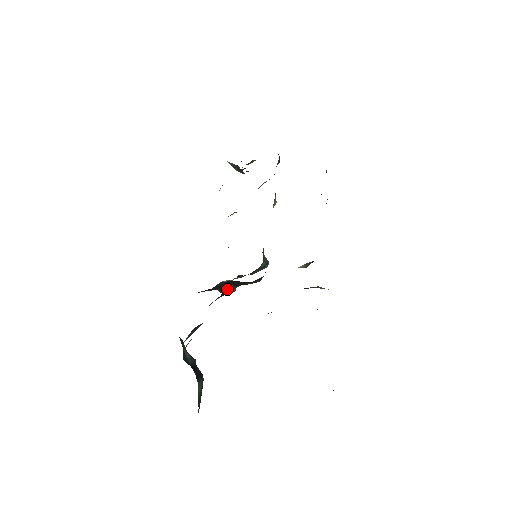
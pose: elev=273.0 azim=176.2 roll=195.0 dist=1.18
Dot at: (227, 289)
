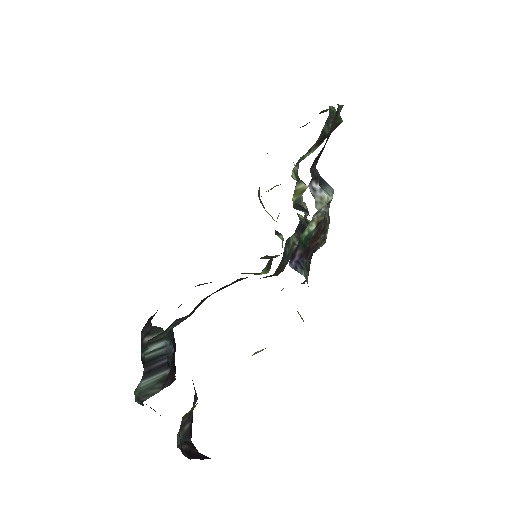
Dot at: occluded
